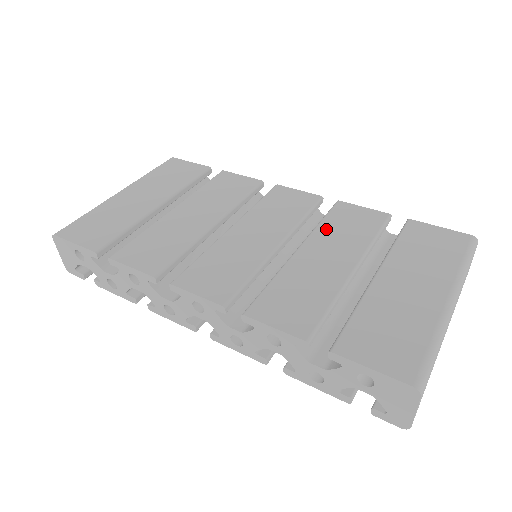
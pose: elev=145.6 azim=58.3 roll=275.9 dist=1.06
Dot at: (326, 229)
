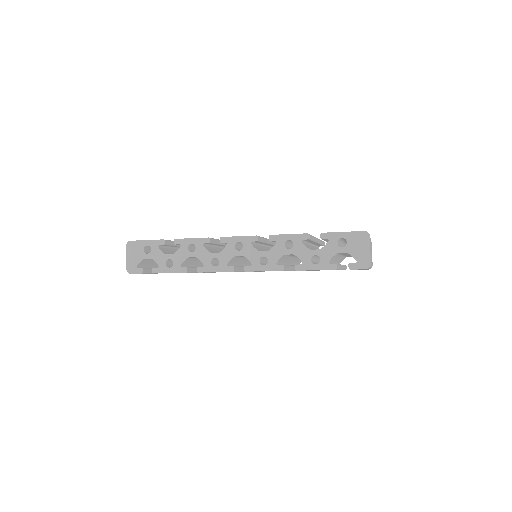
Dot at: occluded
